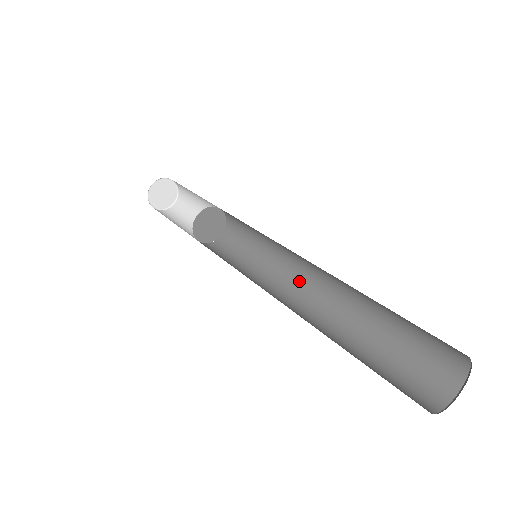
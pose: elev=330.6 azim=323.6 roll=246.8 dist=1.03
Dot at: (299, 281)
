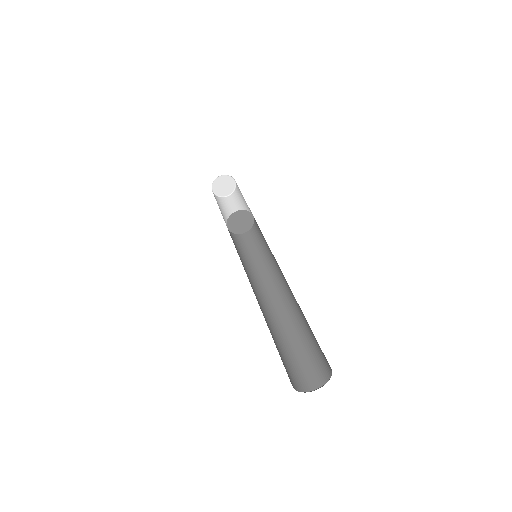
Dot at: (267, 288)
